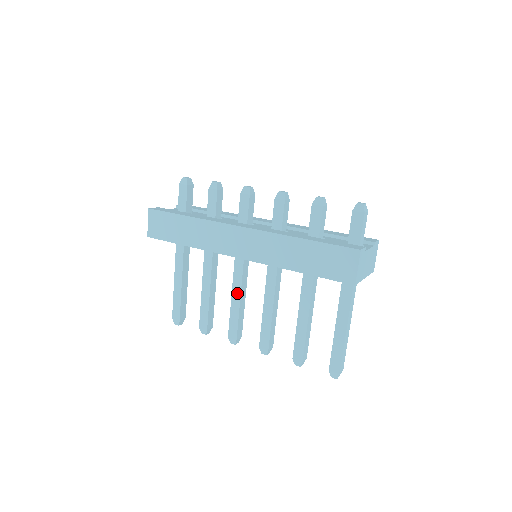
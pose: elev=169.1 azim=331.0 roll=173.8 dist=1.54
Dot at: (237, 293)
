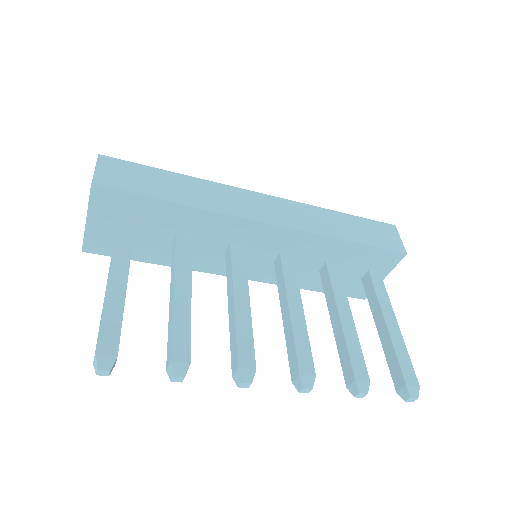
Dot at: (243, 295)
